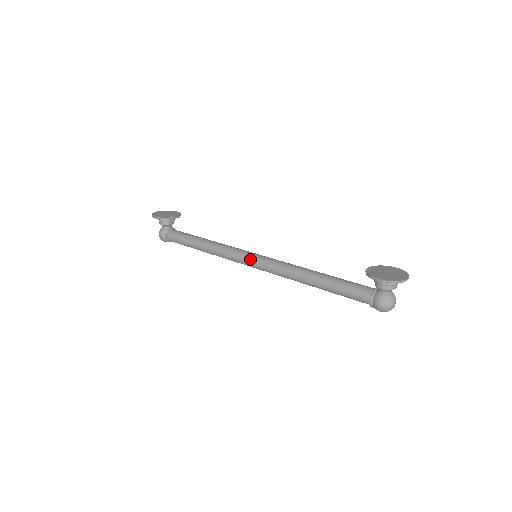
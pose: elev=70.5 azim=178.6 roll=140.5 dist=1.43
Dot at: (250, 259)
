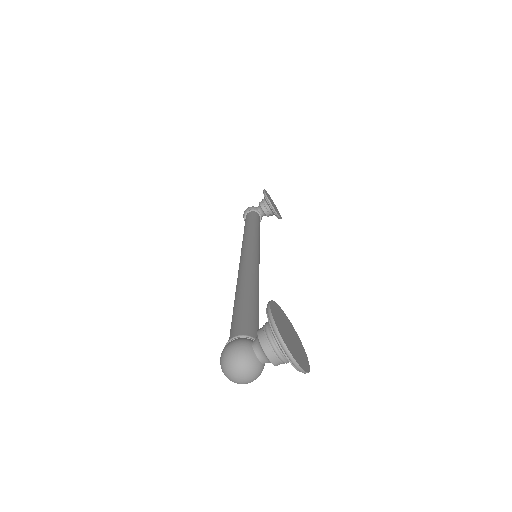
Dot at: (249, 249)
